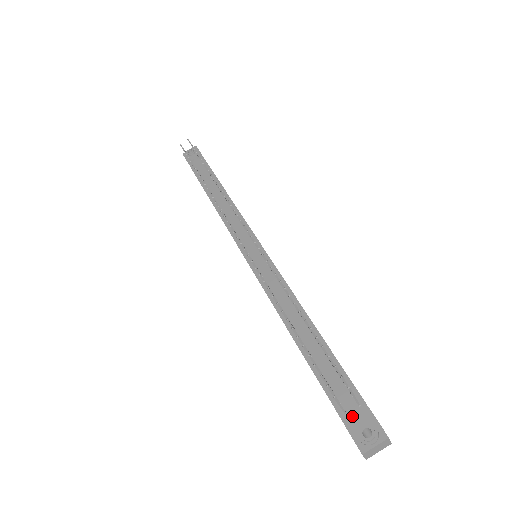
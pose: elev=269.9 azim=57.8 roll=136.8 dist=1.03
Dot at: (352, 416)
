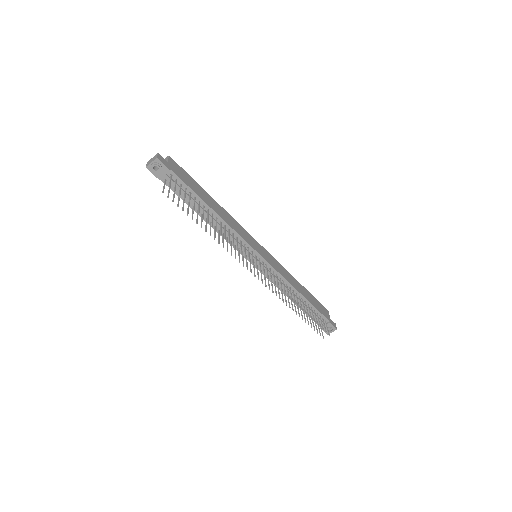
Dot at: (323, 324)
